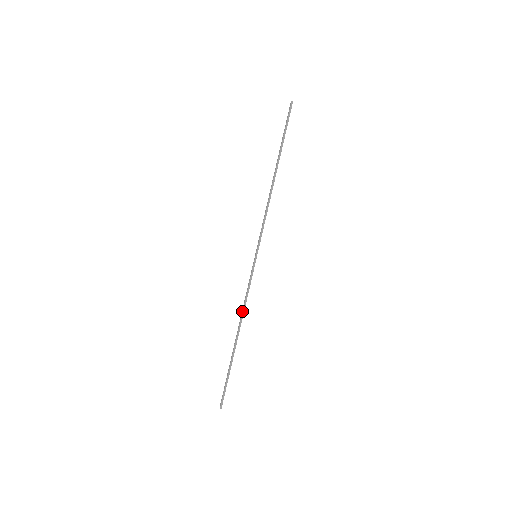
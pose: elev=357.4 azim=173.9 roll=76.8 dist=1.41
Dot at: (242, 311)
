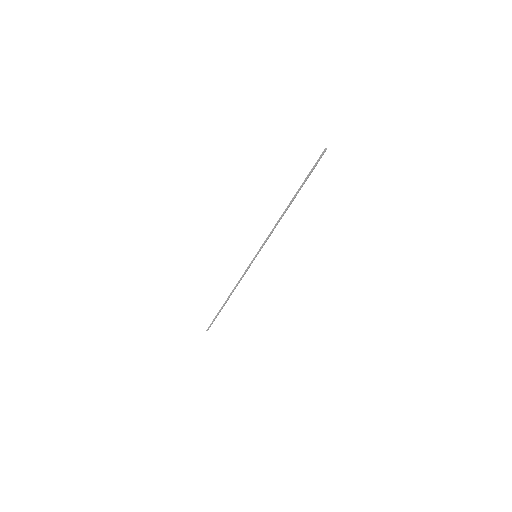
Dot at: (235, 286)
